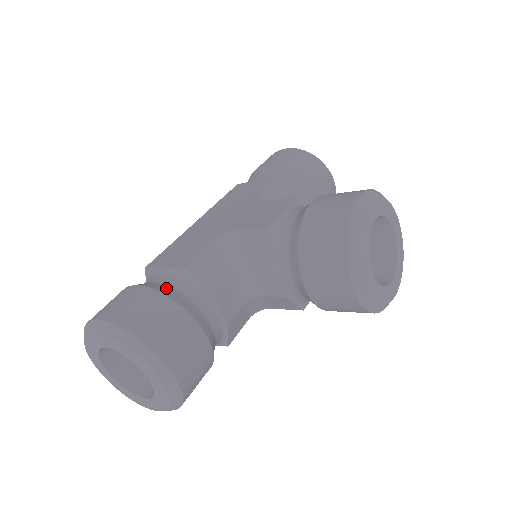
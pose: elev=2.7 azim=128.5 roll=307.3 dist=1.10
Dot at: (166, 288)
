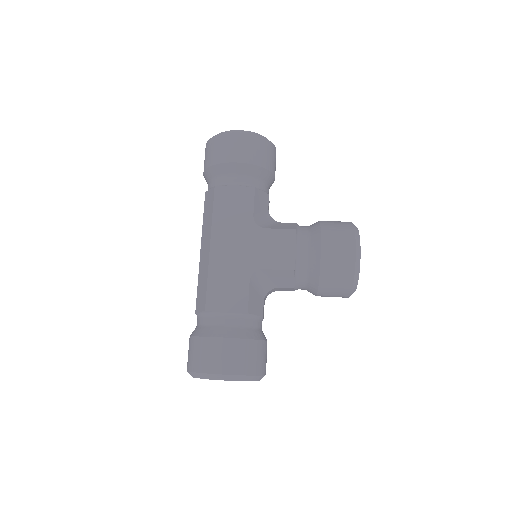
Dot at: (242, 331)
